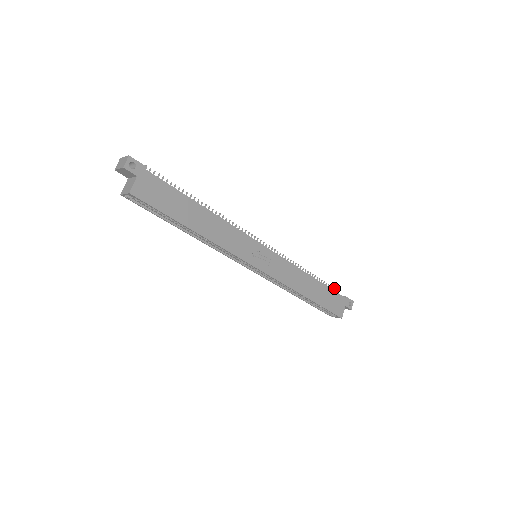
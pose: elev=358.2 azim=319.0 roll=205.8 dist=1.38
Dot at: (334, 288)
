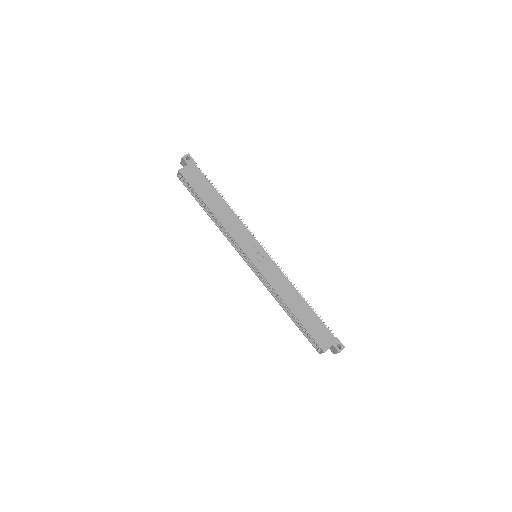
Dot at: (330, 330)
